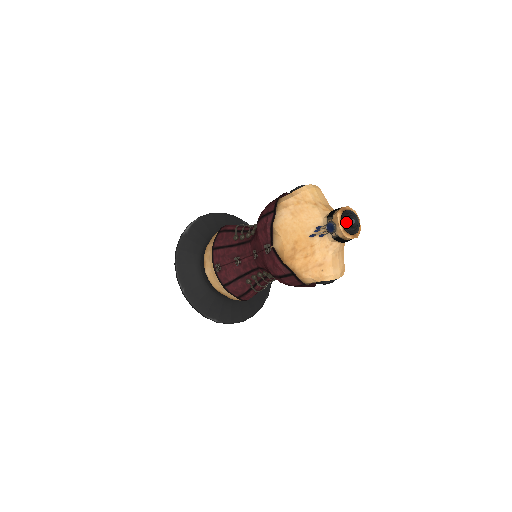
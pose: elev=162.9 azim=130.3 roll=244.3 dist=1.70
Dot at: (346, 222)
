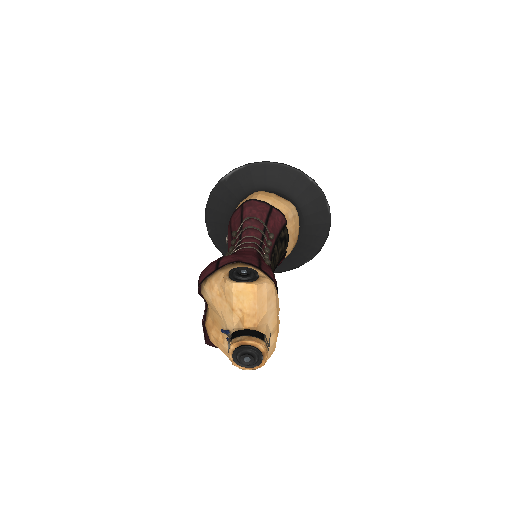
Dot at: (237, 357)
